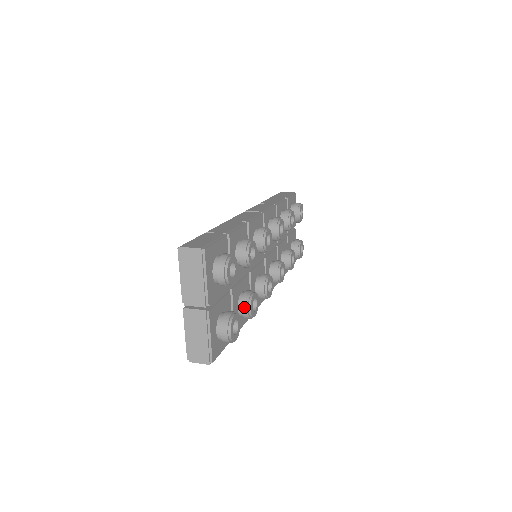
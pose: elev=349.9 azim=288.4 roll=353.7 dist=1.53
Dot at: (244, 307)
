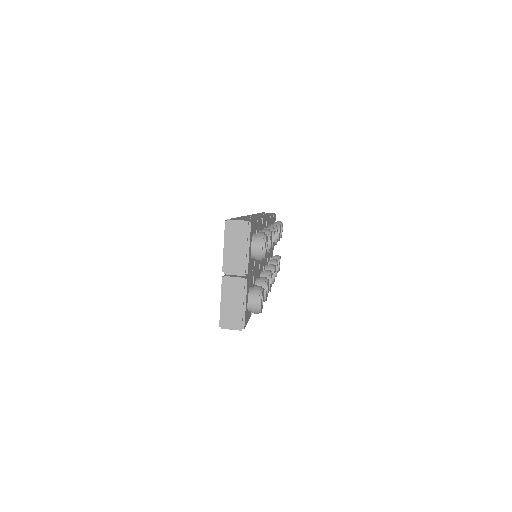
Dot at: occluded
